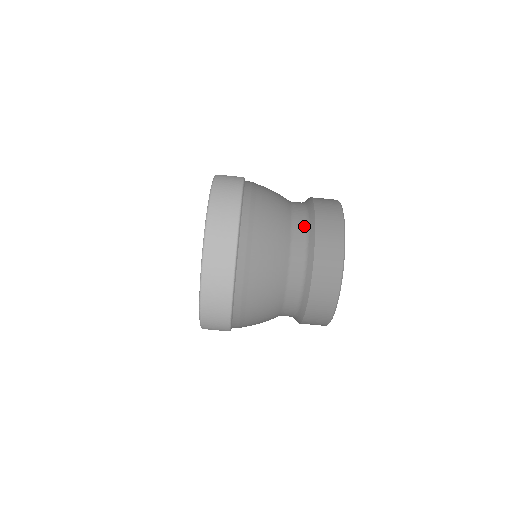
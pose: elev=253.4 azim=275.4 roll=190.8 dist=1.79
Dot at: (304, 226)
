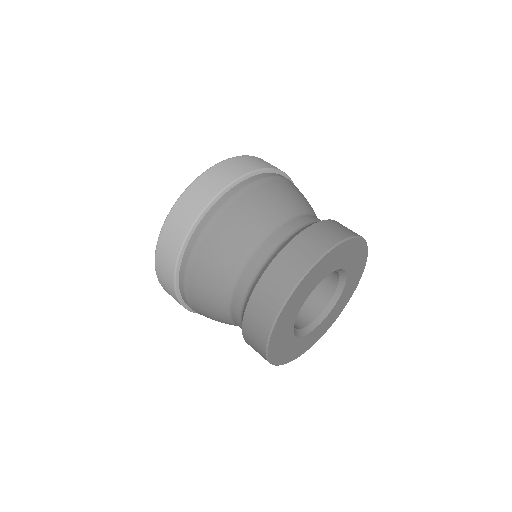
Dot at: occluded
